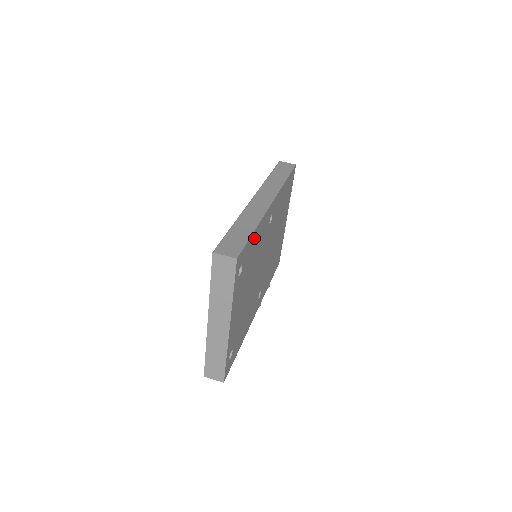
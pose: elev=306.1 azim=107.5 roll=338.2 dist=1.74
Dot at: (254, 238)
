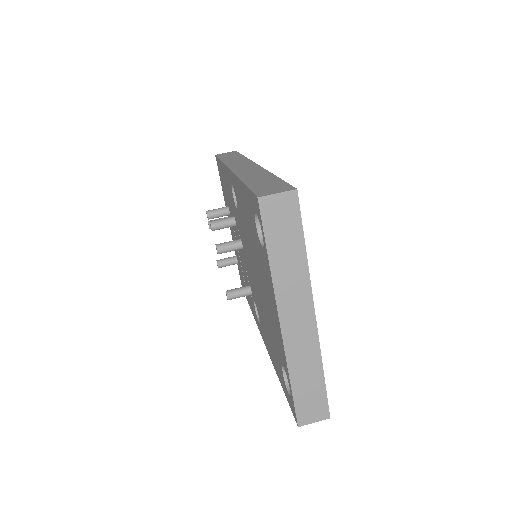
Dot at: occluded
